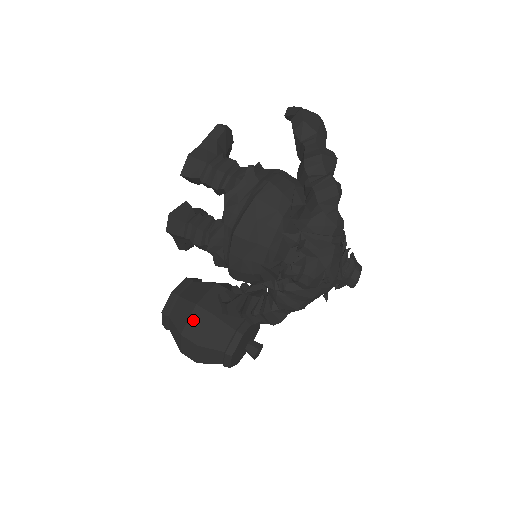
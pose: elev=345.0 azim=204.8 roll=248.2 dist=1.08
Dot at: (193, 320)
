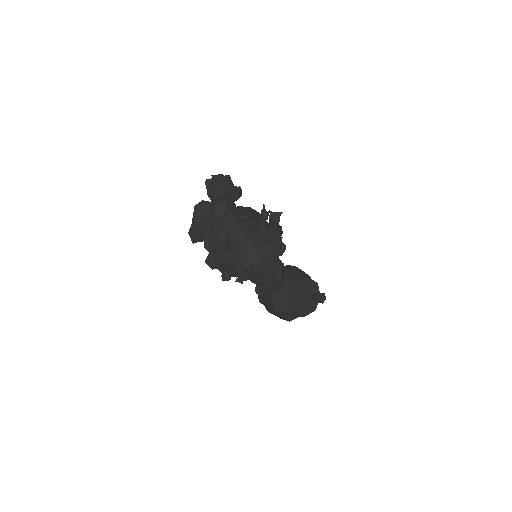
Dot at: (267, 301)
